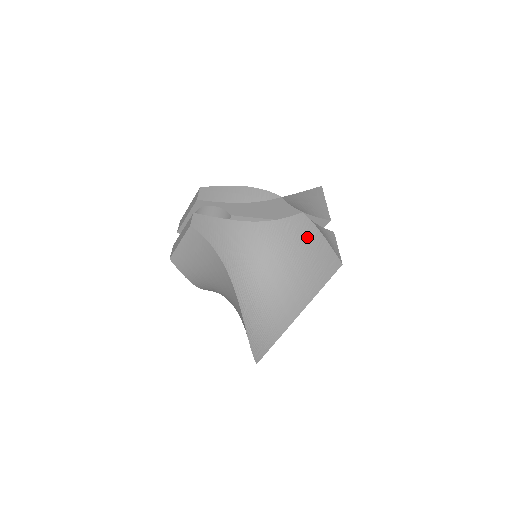
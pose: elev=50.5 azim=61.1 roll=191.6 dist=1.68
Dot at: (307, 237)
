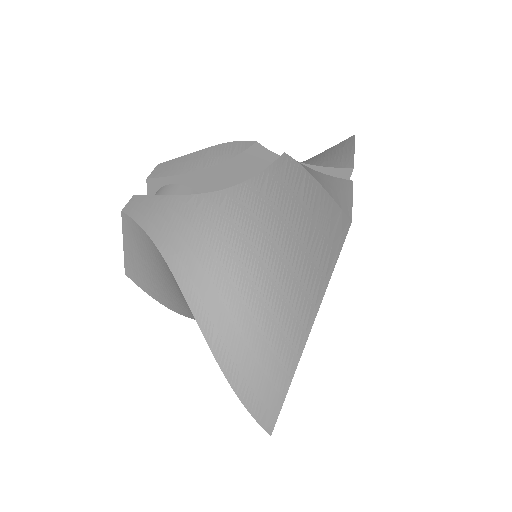
Dot at: (293, 191)
